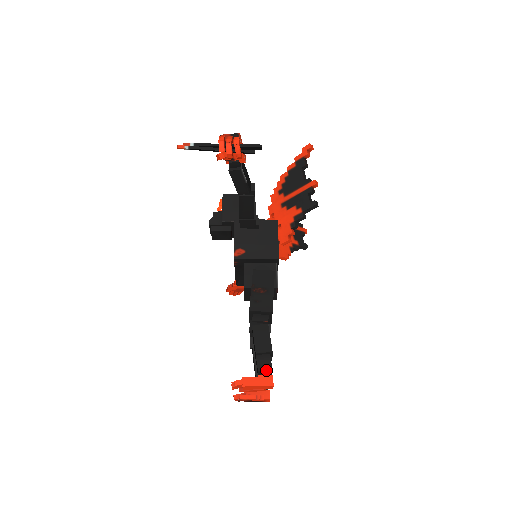
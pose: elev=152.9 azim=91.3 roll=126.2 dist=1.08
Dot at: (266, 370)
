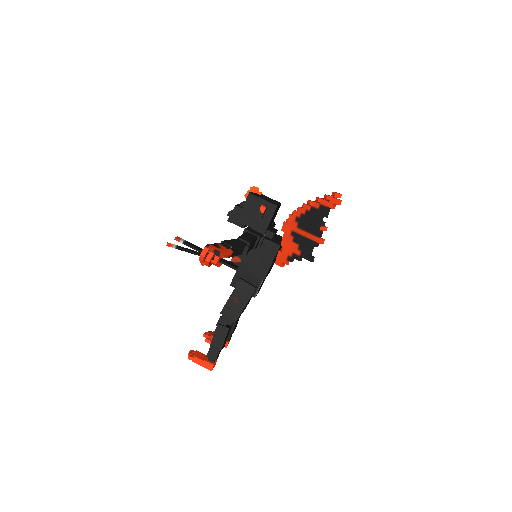
Dot at: (212, 359)
